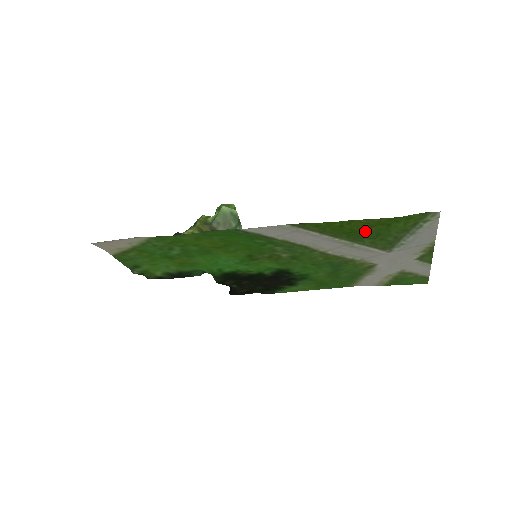
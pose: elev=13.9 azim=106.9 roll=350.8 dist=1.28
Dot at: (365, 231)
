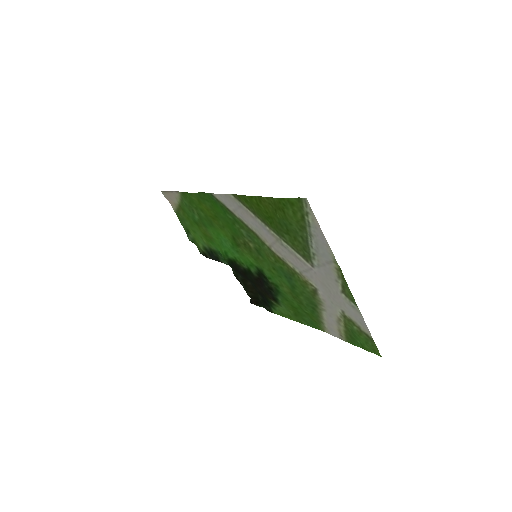
Dot at: (276, 218)
